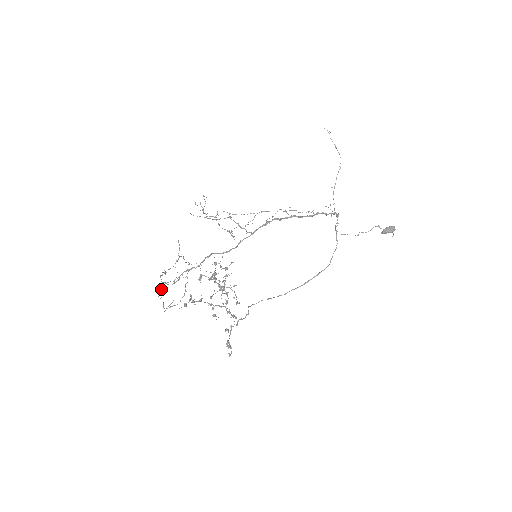
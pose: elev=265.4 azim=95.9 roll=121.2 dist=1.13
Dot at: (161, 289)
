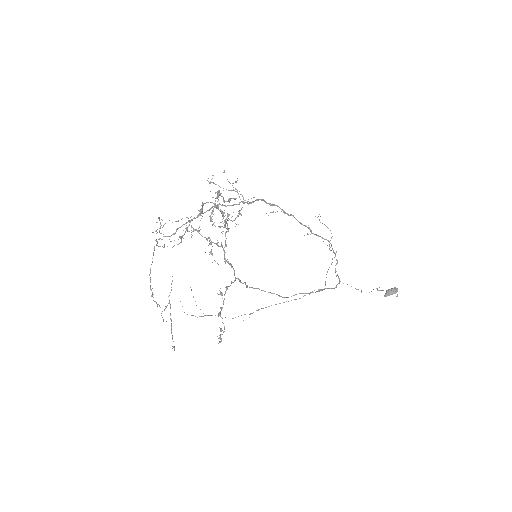
Dot at: occluded
